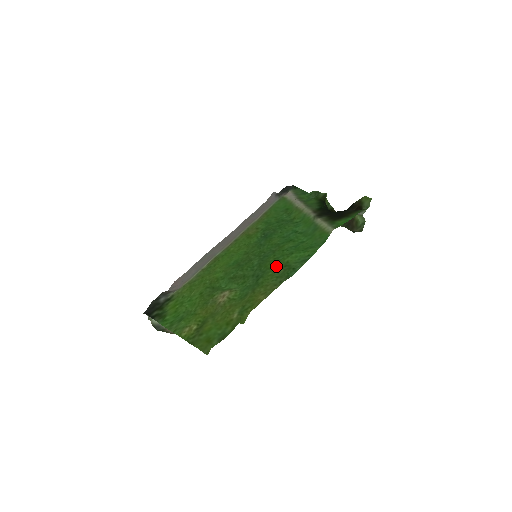
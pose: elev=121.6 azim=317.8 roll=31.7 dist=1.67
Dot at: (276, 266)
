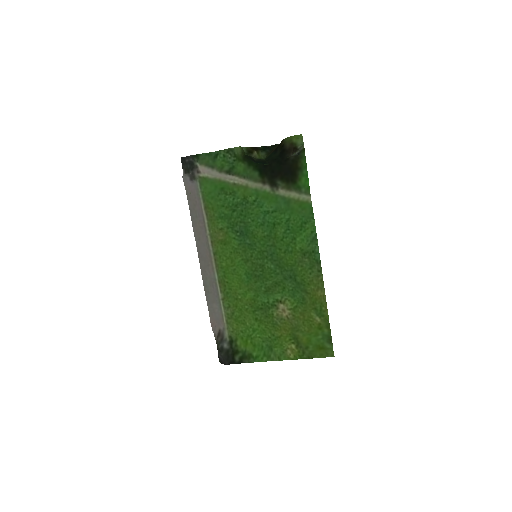
Dot at: (296, 259)
